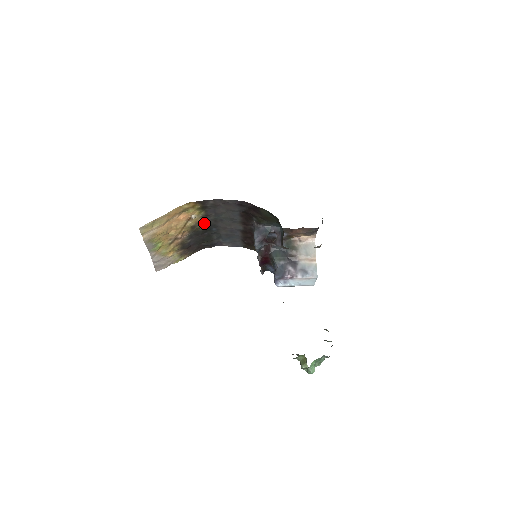
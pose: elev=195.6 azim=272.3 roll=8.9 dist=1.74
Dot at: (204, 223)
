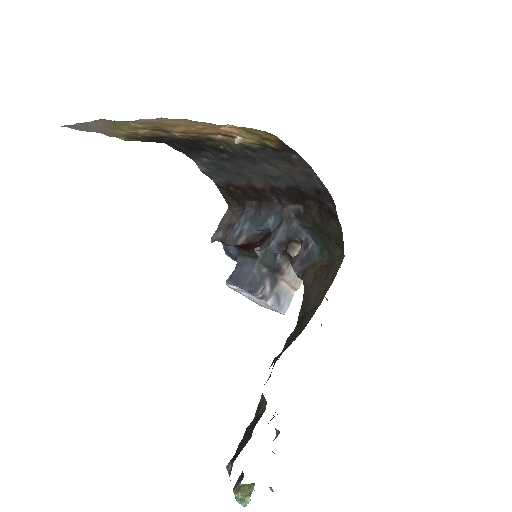
Dot at: (230, 146)
